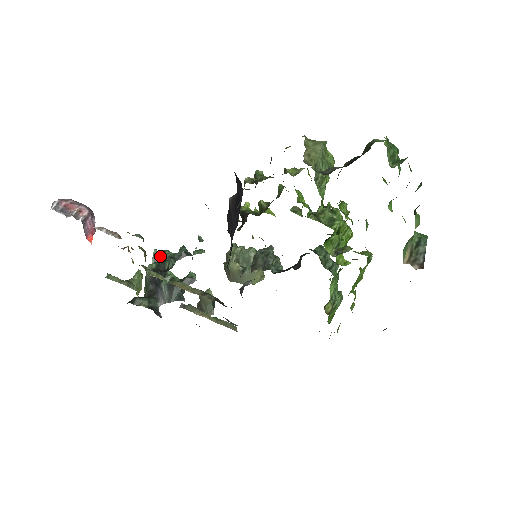
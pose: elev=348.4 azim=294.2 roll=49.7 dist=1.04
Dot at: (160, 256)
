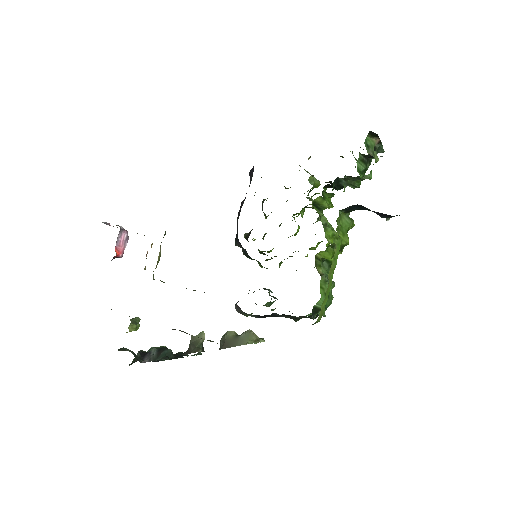
Dot at: occluded
